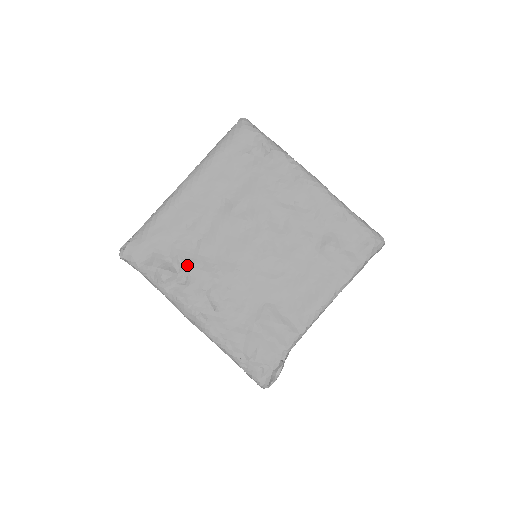
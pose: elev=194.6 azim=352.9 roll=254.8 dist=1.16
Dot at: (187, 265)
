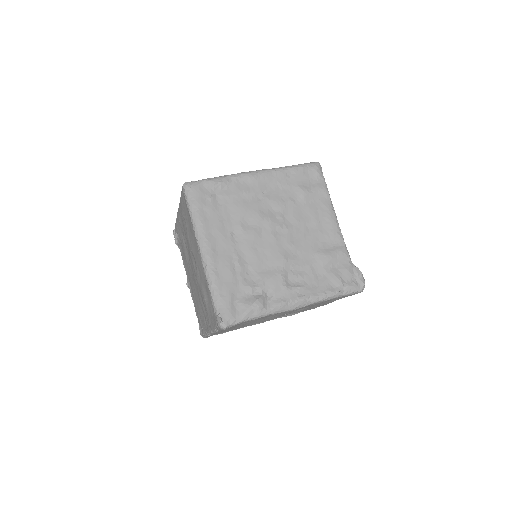
Dot at: (261, 285)
